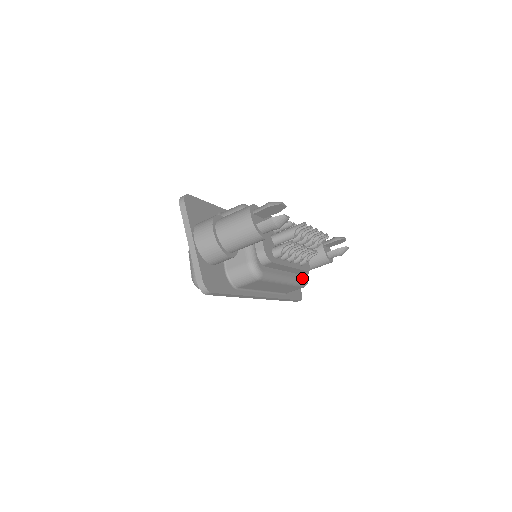
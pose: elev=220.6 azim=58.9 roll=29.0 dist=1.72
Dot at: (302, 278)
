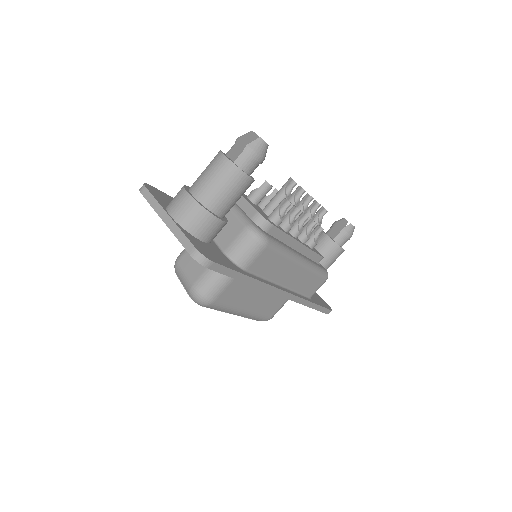
Dot at: (319, 266)
